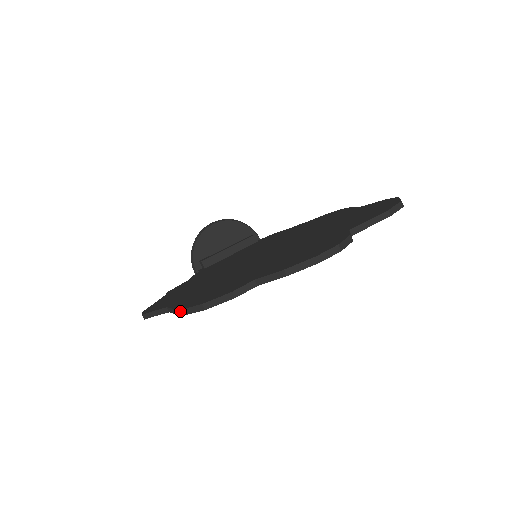
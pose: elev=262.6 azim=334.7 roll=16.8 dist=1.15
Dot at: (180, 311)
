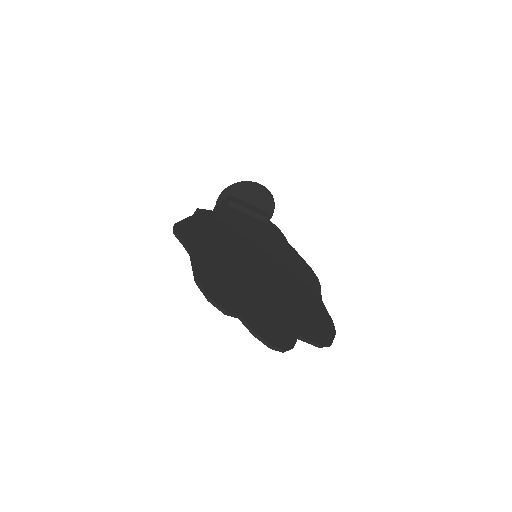
Dot at: (197, 280)
